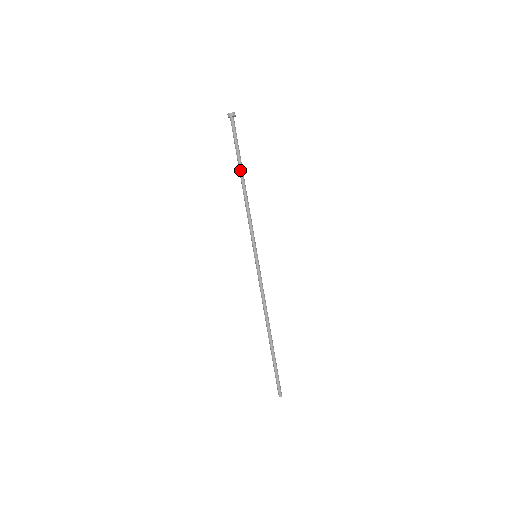
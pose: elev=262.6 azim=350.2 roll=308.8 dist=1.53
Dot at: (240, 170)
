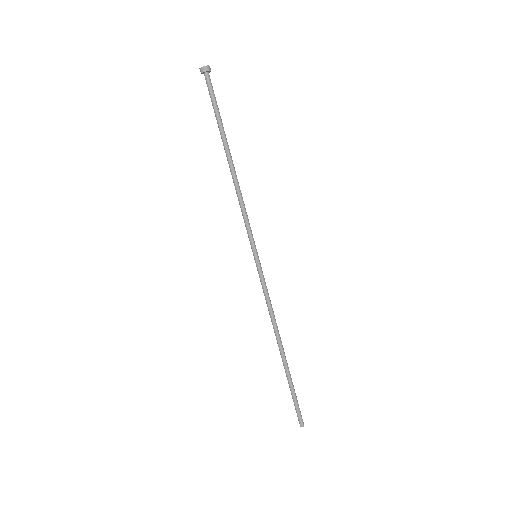
Dot at: (223, 145)
